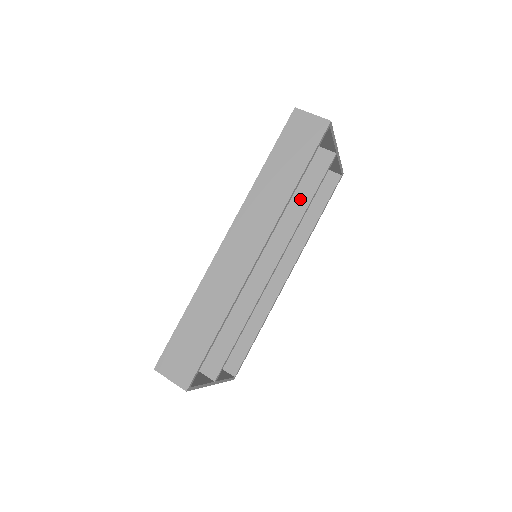
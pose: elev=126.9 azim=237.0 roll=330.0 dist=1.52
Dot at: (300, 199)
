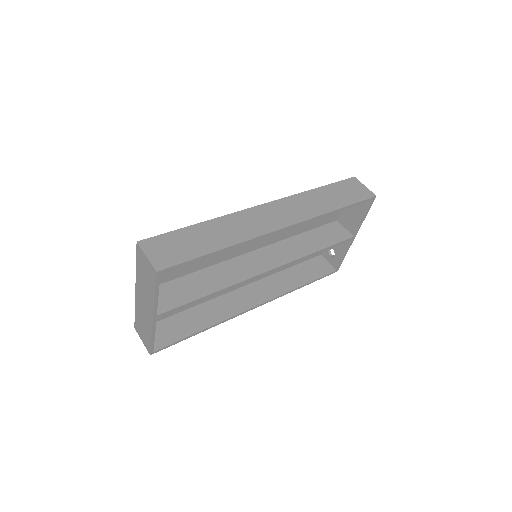
Dot at: (313, 244)
